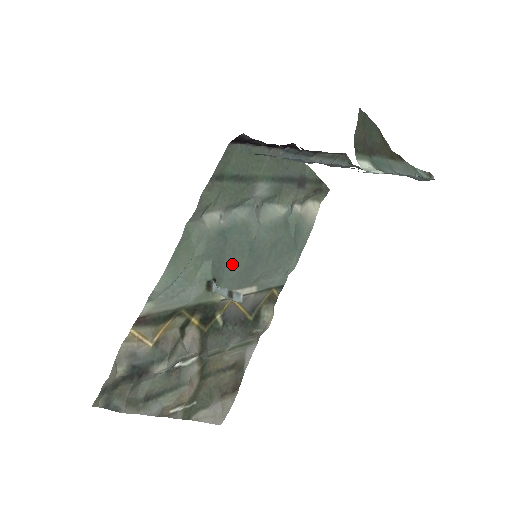
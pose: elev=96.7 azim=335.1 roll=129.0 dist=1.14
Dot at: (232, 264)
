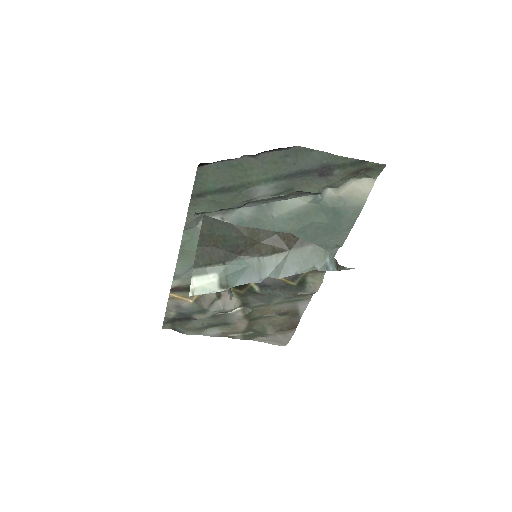
Dot at: occluded
